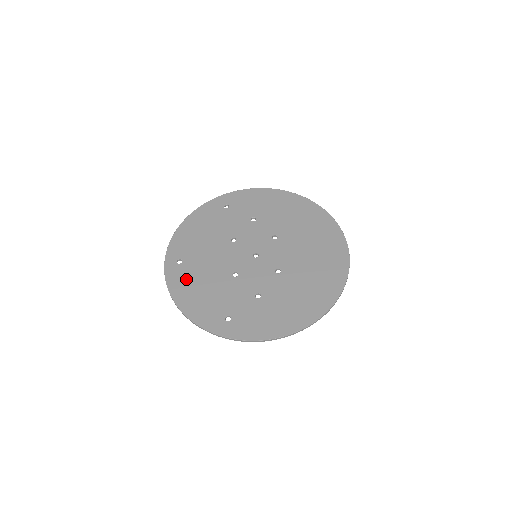
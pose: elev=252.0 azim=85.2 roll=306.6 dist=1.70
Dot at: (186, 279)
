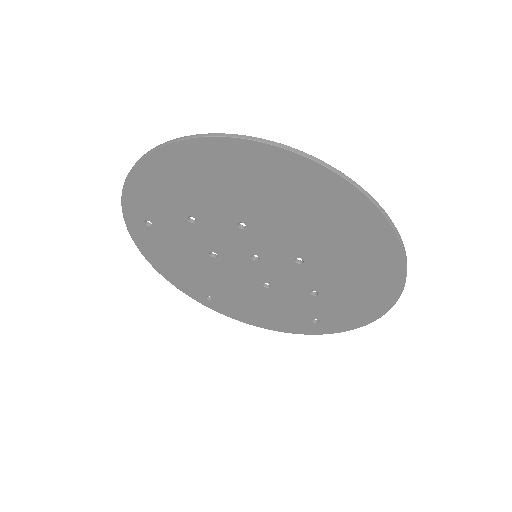
Dot at: (238, 309)
